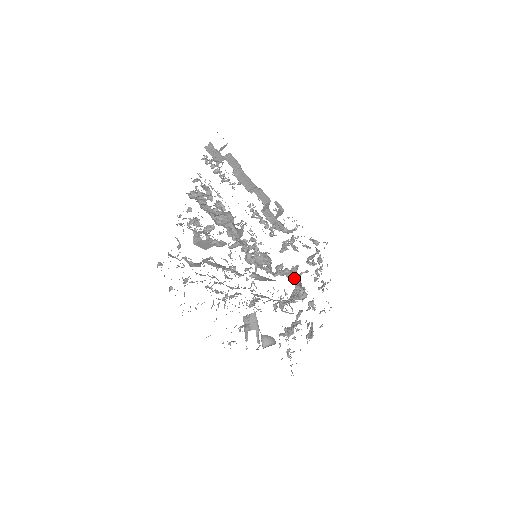
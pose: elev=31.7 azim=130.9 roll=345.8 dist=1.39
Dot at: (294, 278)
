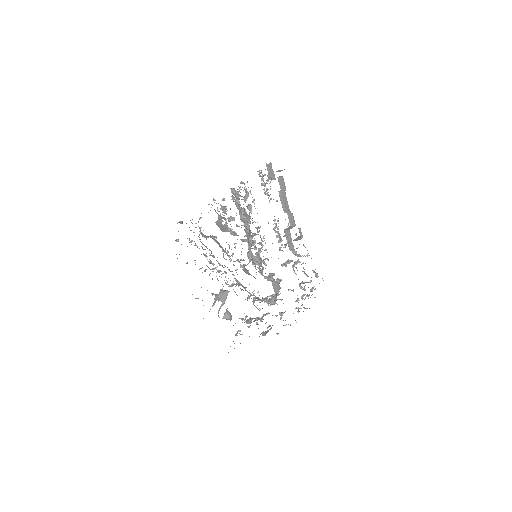
Dot at: (276, 287)
